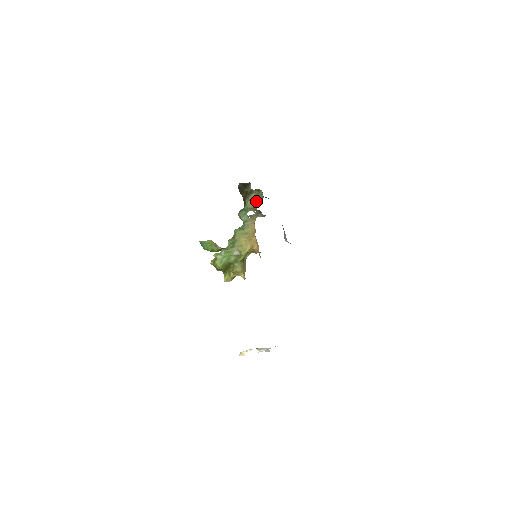
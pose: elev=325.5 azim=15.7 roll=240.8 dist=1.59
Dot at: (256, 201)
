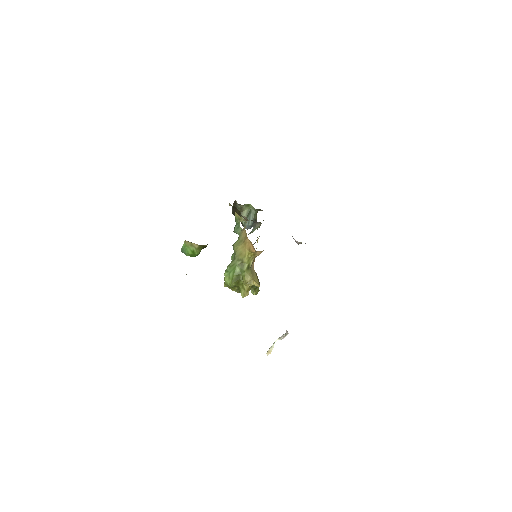
Dot at: (251, 217)
